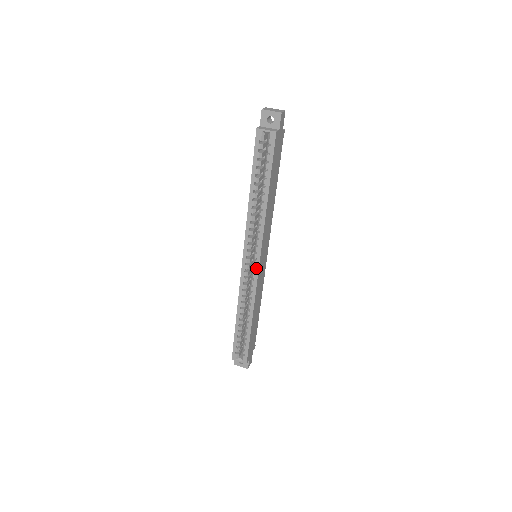
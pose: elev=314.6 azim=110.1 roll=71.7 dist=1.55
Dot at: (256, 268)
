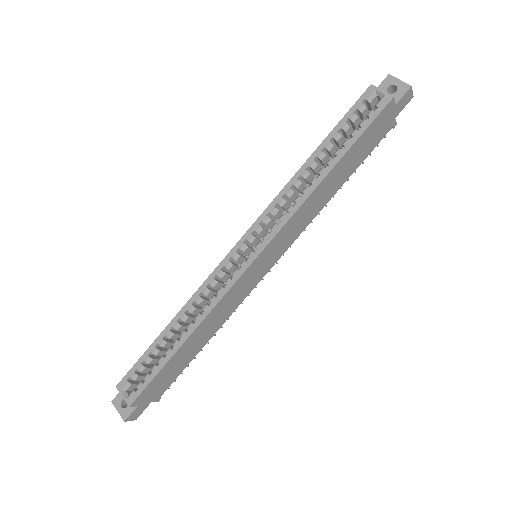
Dot at: (247, 262)
